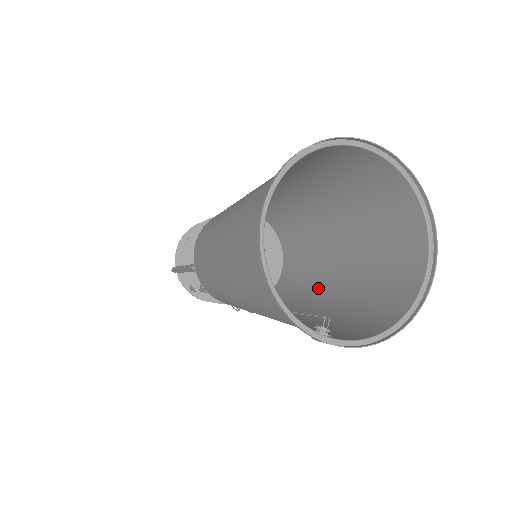
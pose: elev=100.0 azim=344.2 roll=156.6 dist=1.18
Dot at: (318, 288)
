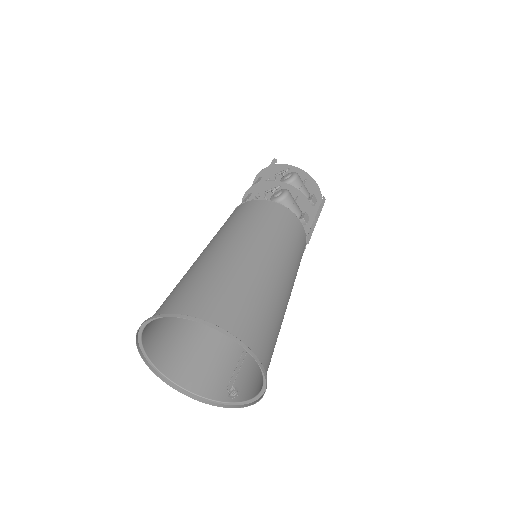
Dot at: (290, 283)
